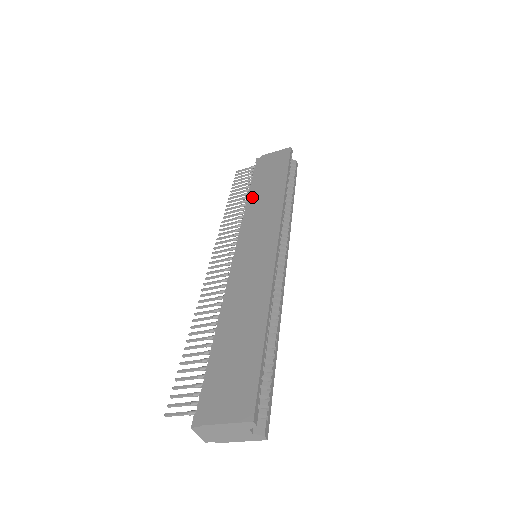
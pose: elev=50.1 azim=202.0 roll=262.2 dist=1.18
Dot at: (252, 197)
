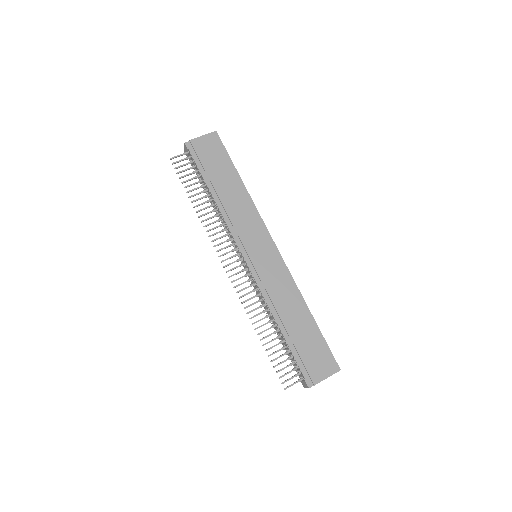
Dot at: (220, 199)
